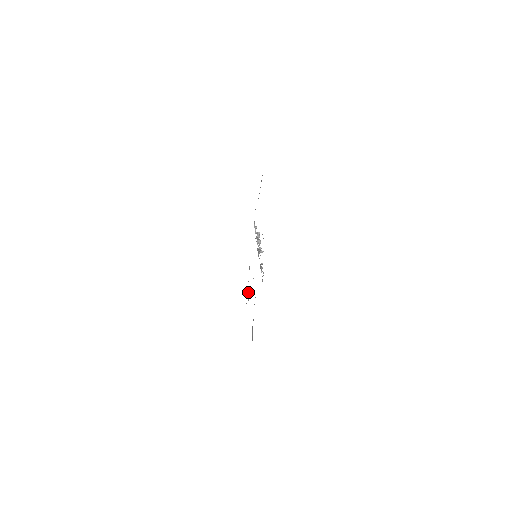
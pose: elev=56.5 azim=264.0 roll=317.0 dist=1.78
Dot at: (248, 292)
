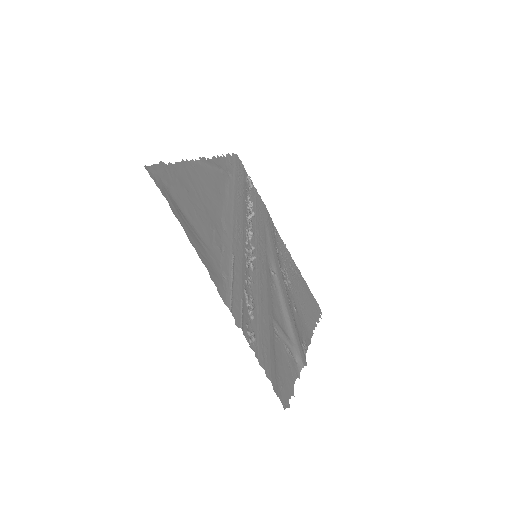
Dot at: (286, 270)
